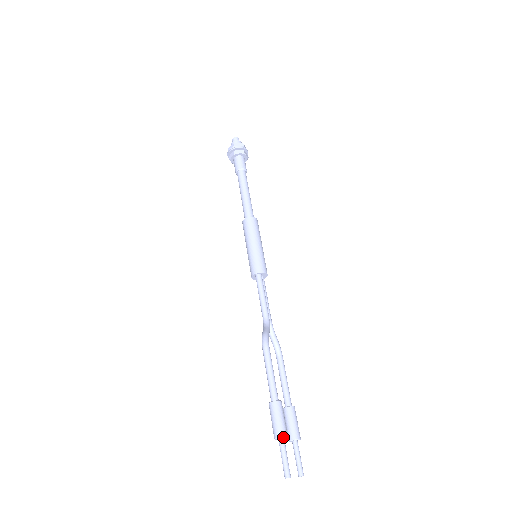
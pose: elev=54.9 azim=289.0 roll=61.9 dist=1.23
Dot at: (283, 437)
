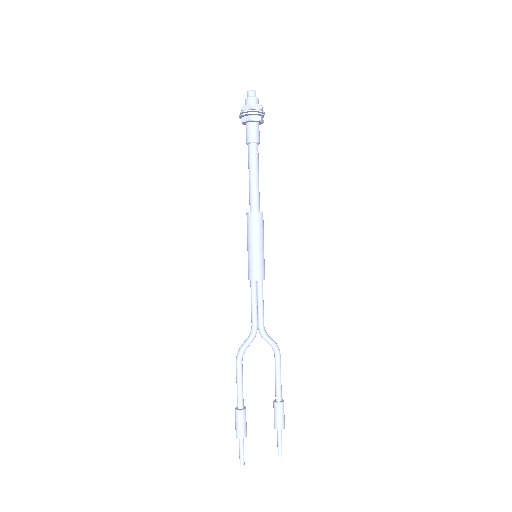
Dot at: (239, 438)
